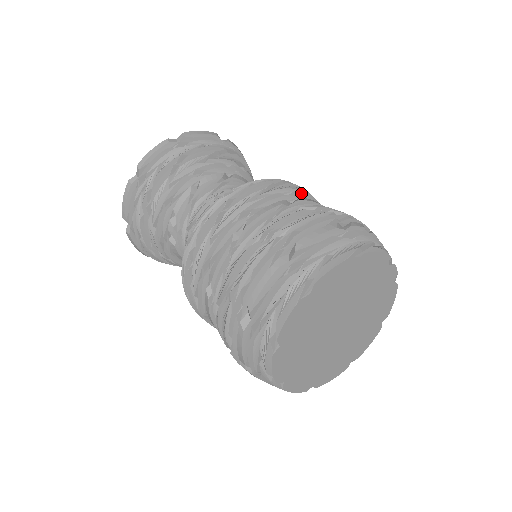
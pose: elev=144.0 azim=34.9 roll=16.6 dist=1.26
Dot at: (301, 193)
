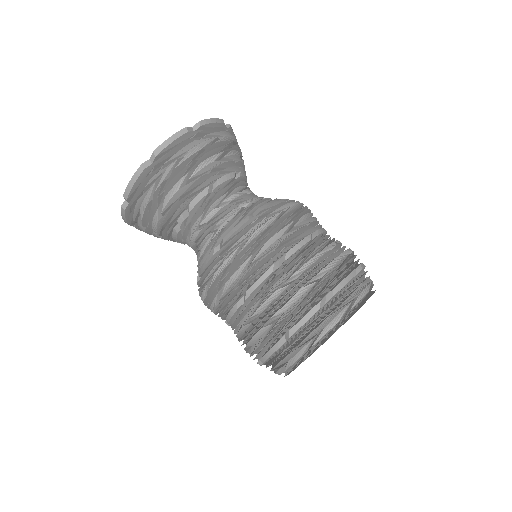
Dot at: (315, 221)
